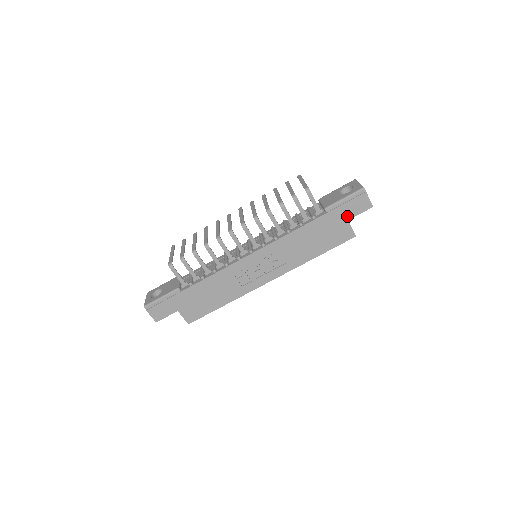
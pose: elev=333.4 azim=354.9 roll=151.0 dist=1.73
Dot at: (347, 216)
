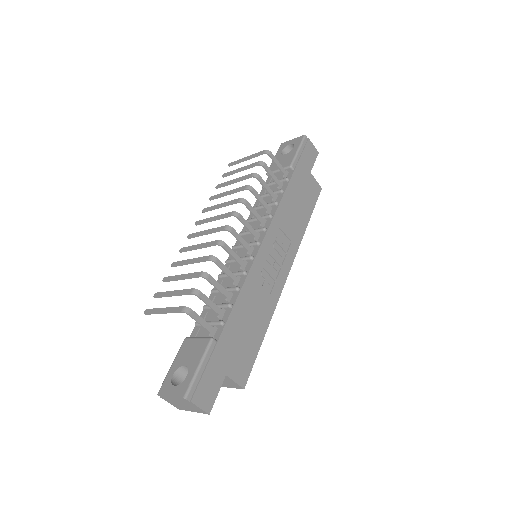
Dot at: (308, 168)
